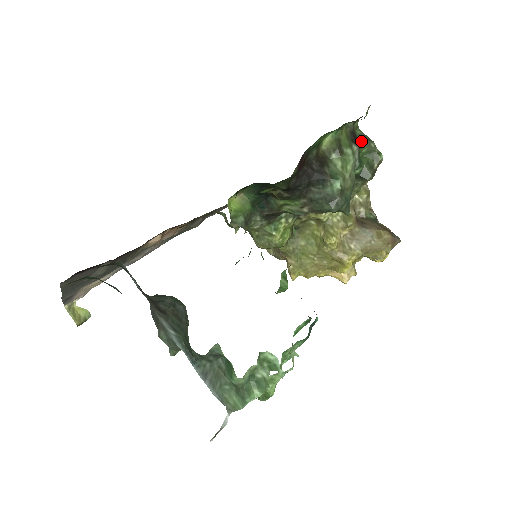
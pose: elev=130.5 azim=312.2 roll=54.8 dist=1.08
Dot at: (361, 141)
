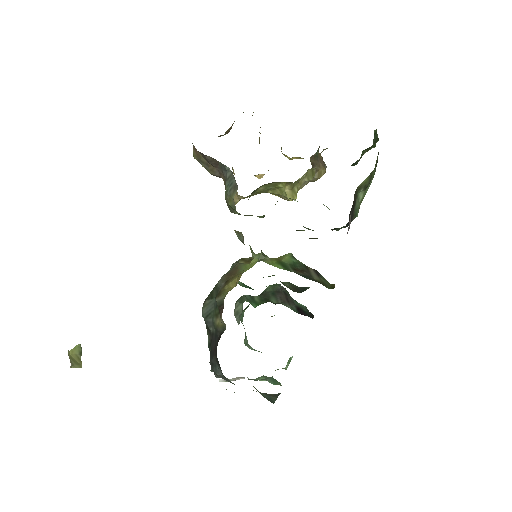
Dot at: occluded
